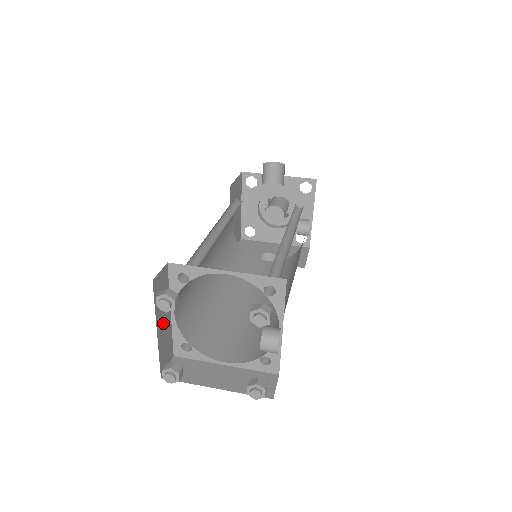
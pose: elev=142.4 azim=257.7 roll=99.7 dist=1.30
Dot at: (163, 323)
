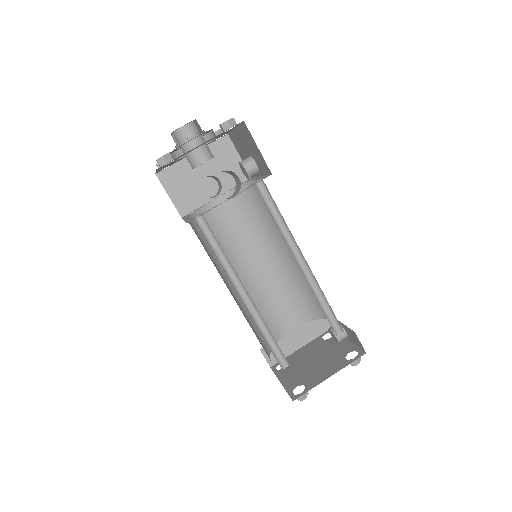
Dot at: occluded
